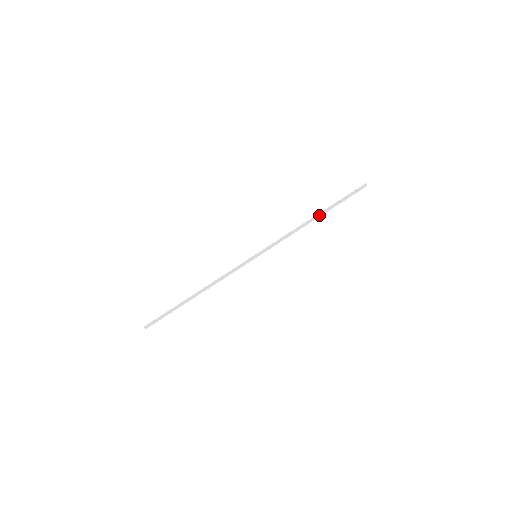
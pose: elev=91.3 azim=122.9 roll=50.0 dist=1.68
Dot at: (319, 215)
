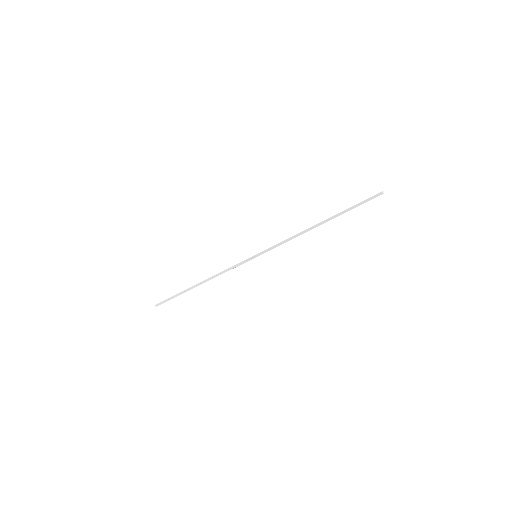
Dot at: occluded
